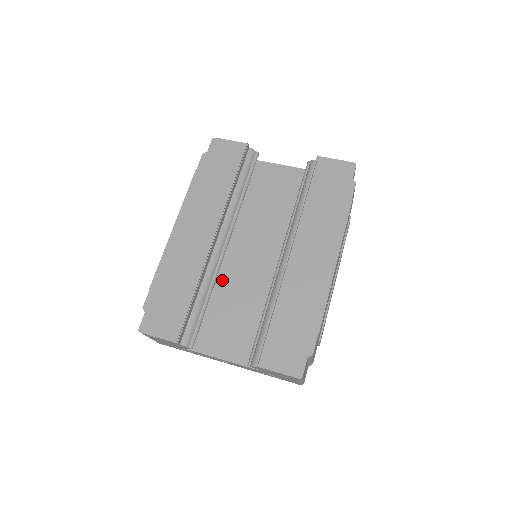
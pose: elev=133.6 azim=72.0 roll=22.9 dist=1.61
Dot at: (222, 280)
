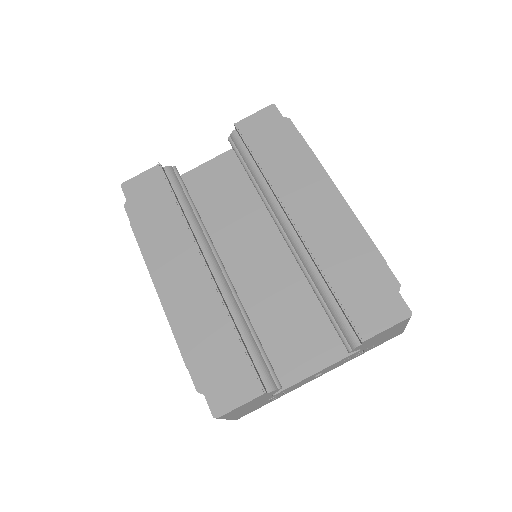
Dot at: (246, 303)
